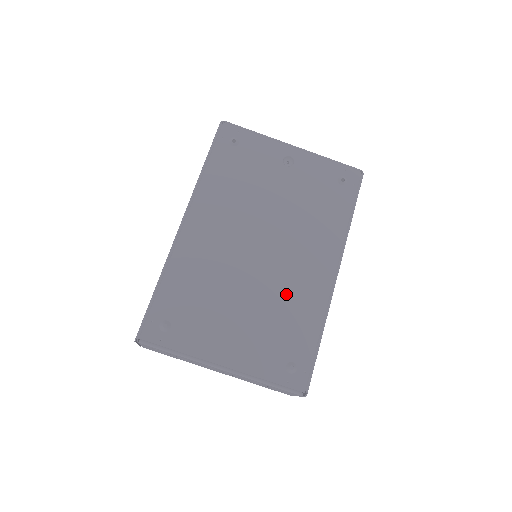
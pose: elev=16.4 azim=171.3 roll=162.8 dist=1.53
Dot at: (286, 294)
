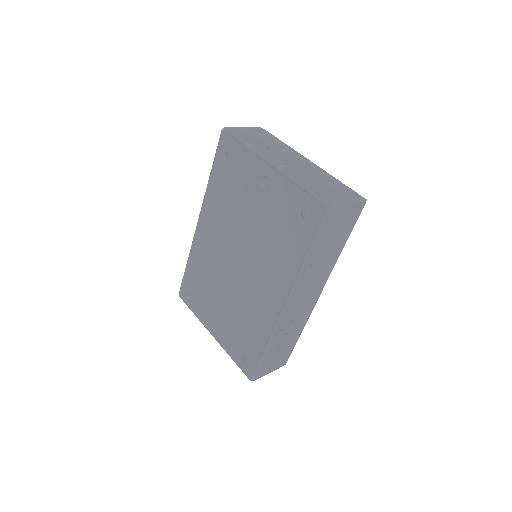
Dot at: (248, 306)
